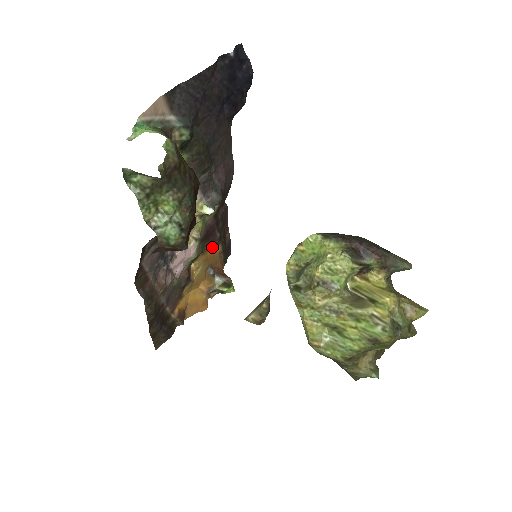
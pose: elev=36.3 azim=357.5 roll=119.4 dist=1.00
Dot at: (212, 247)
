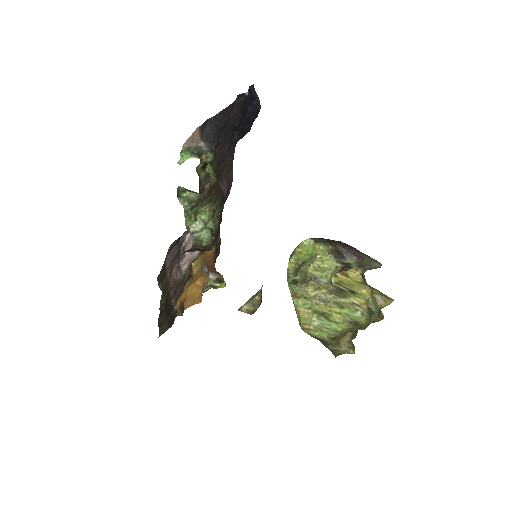
Dot at: occluded
